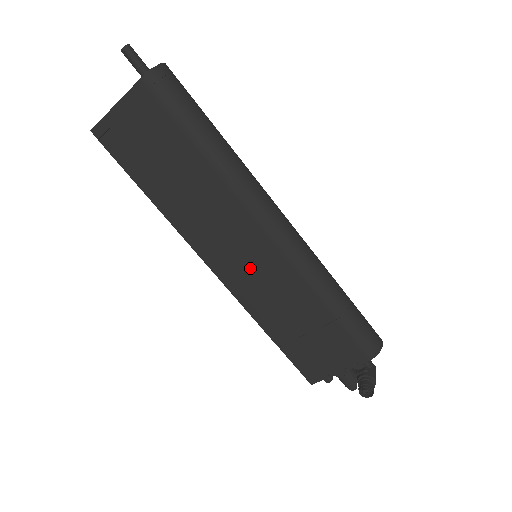
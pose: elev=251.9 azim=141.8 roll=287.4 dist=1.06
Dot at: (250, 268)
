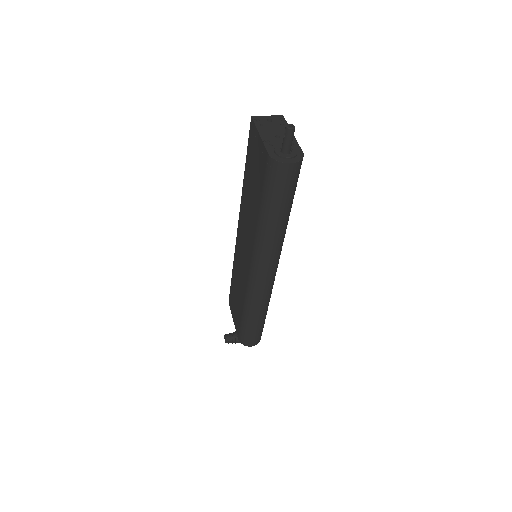
Dot at: (242, 256)
